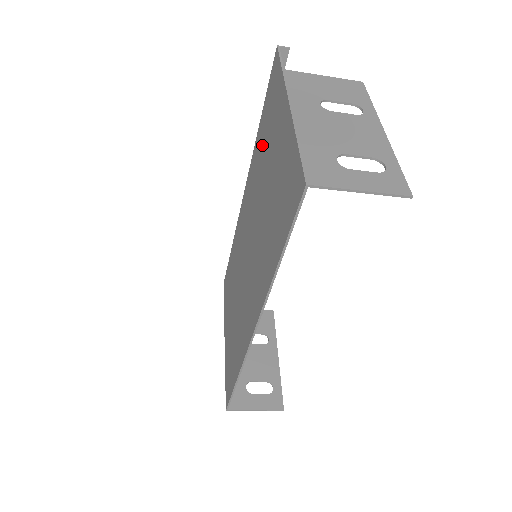
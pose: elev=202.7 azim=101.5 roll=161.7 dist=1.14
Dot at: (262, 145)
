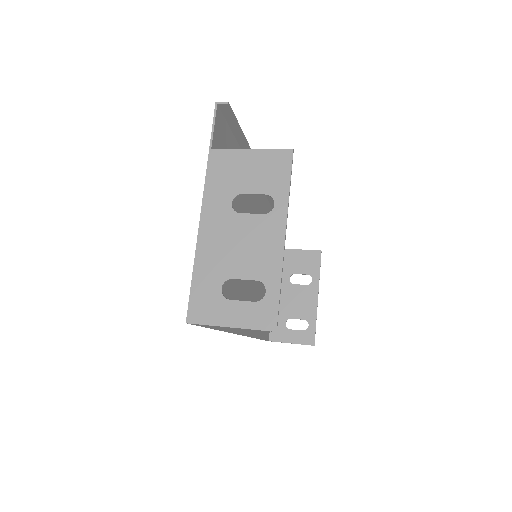
Dot at: occluded
